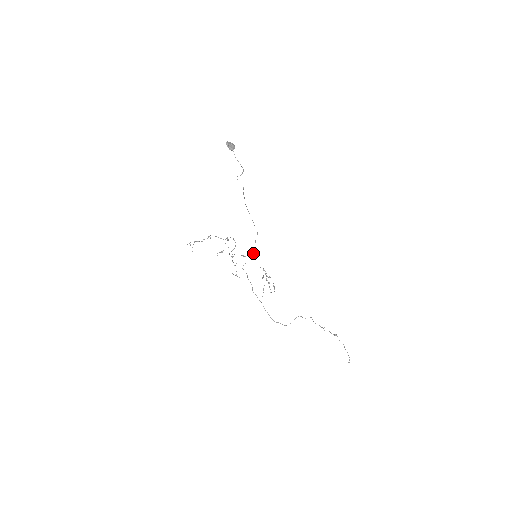
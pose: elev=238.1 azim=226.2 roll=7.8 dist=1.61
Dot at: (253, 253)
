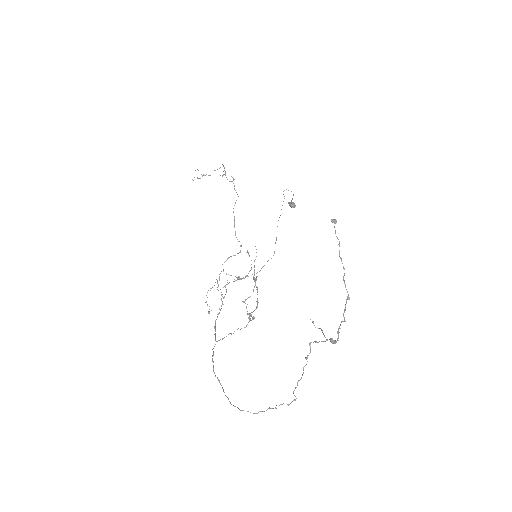
Dot at: (254, 274)
